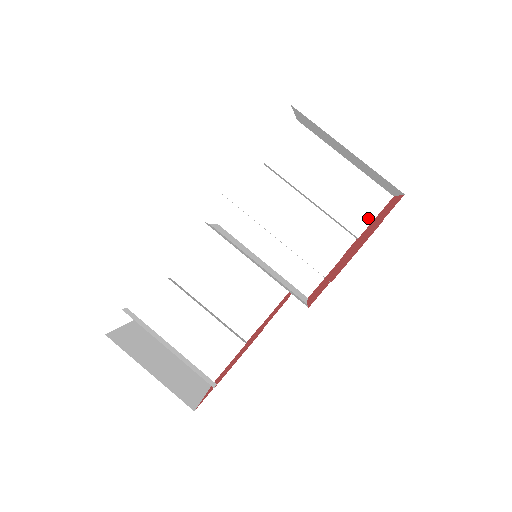
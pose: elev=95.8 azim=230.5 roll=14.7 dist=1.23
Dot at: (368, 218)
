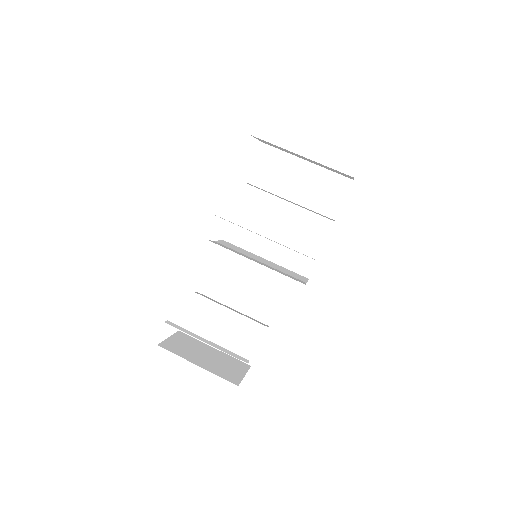
Dot at: (338, 203)
